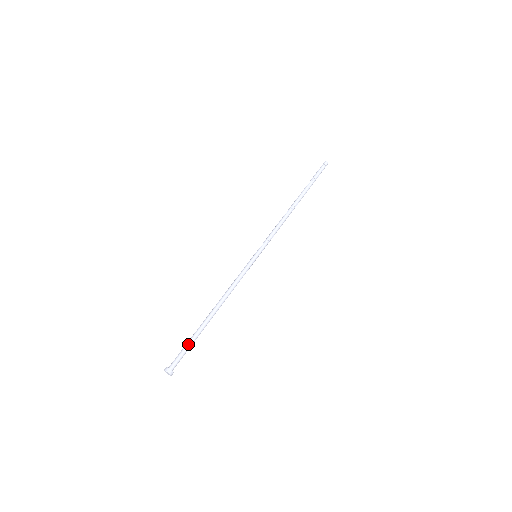
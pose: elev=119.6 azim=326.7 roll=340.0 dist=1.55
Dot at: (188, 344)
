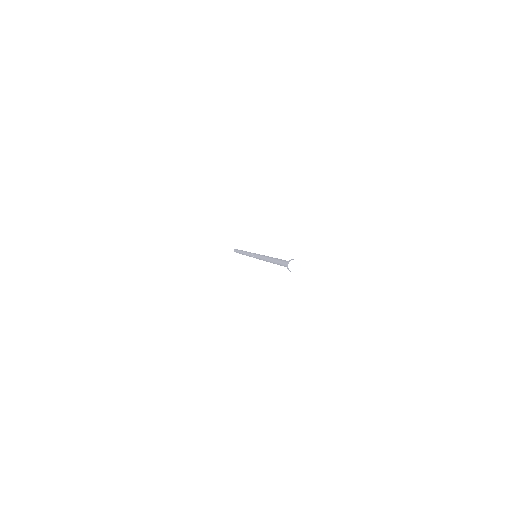
Dot at: occluded
